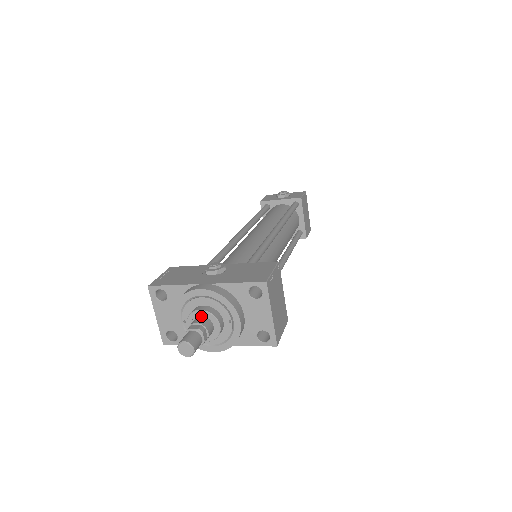
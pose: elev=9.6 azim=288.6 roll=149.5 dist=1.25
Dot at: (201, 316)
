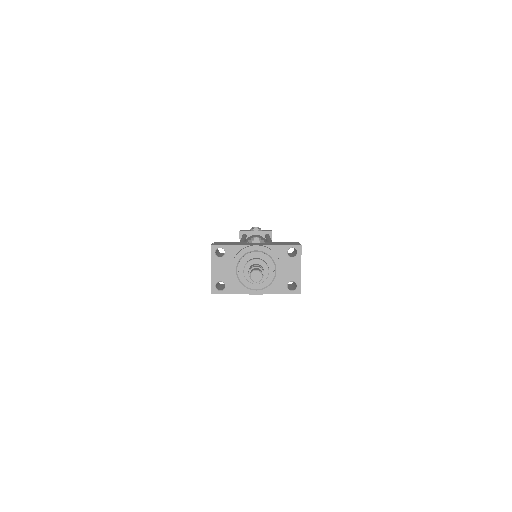
Dot at: (256, 264)
